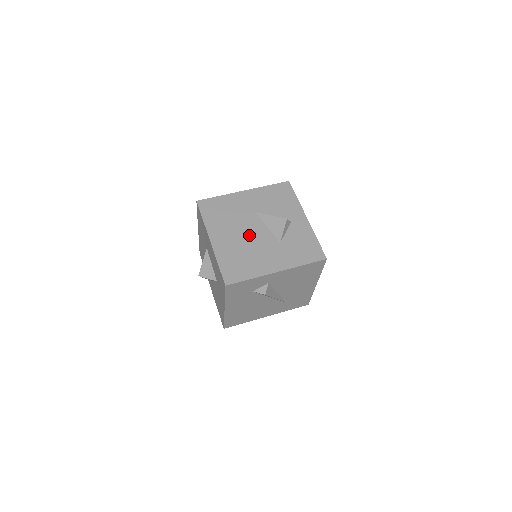
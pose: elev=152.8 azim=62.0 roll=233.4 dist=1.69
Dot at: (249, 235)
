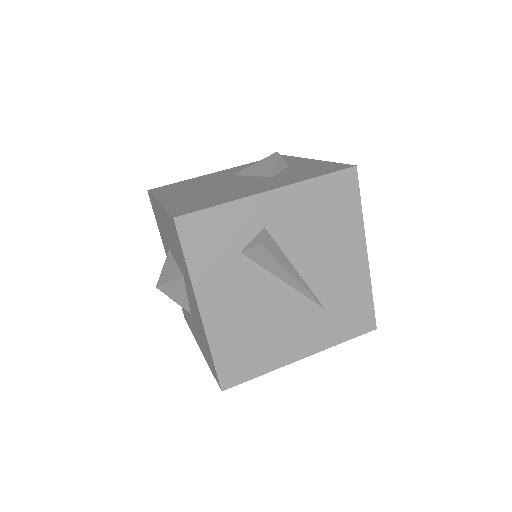
Dot at: (222, 185)
